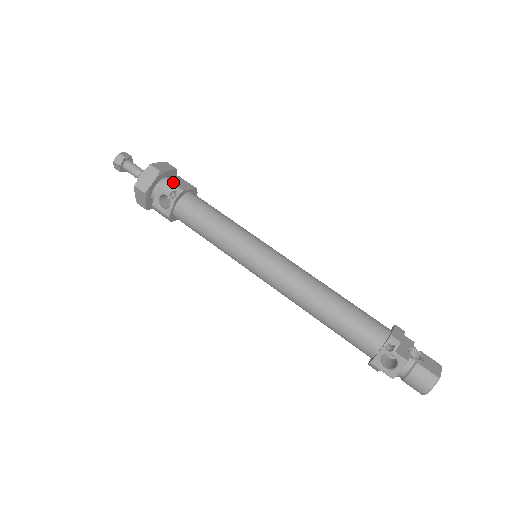
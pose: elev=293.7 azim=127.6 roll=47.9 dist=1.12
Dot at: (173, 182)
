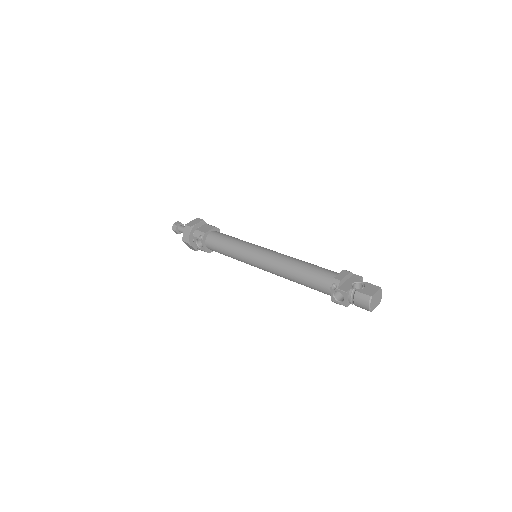
Dot at: (200, 230)
